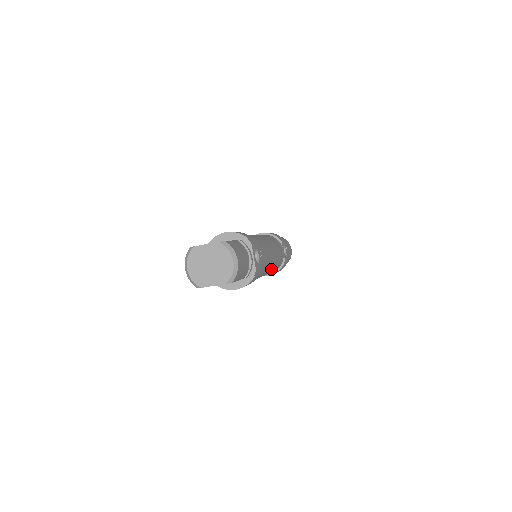
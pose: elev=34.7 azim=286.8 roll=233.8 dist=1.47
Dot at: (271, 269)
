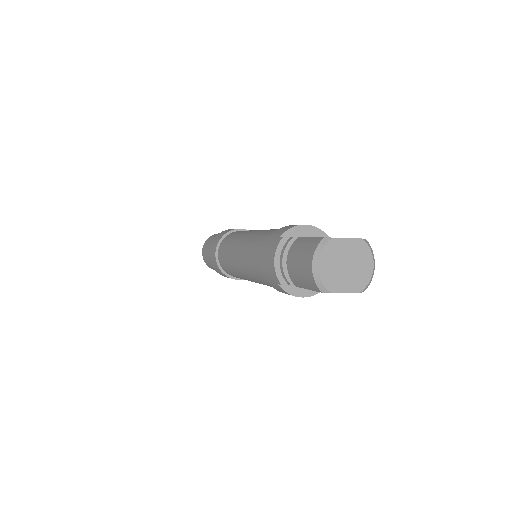
Dot at: occluded
